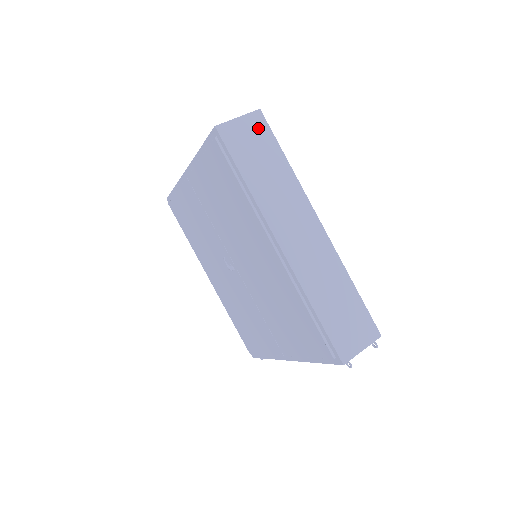
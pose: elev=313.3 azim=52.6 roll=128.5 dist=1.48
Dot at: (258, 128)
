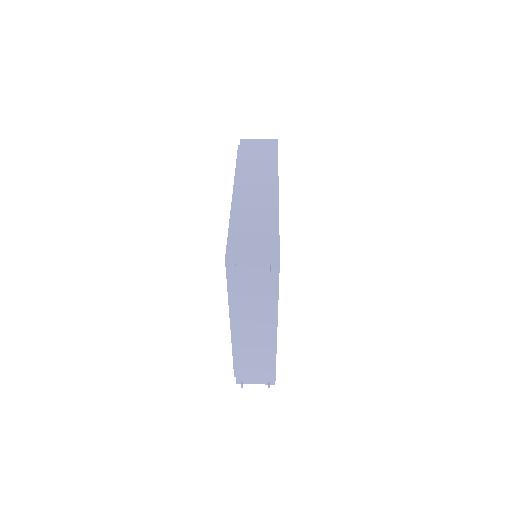
Dot at: (269, 145)
